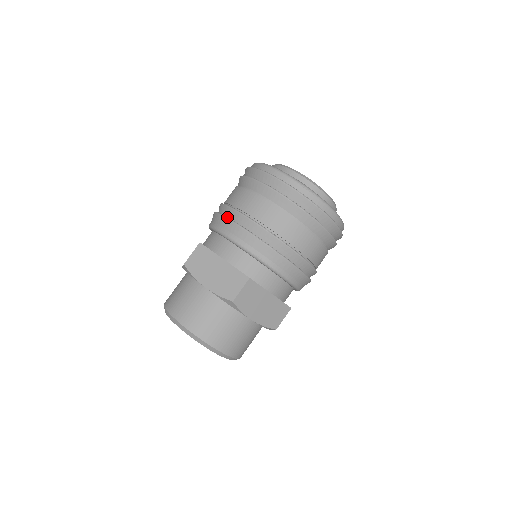
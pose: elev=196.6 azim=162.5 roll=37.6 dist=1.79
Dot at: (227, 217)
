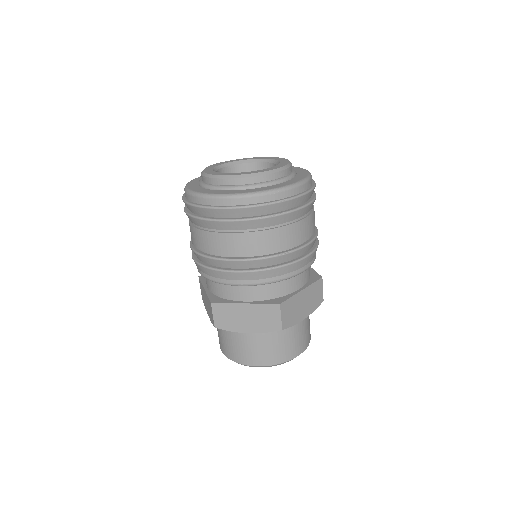
Dot at: (214, 269)
